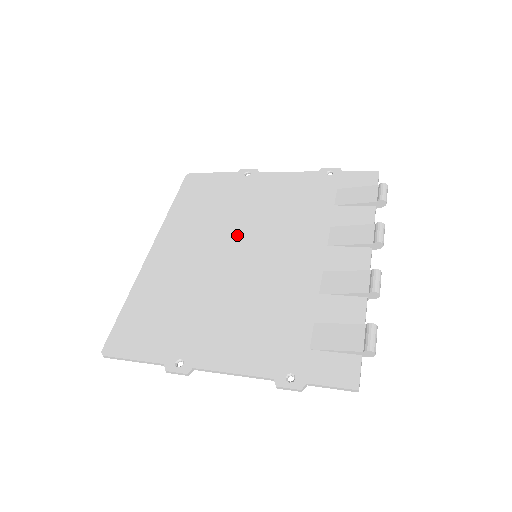
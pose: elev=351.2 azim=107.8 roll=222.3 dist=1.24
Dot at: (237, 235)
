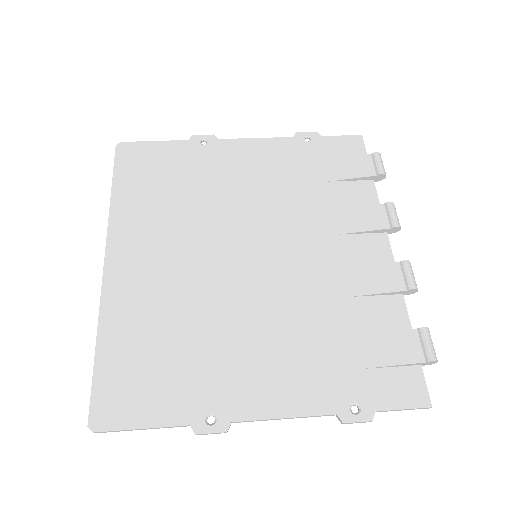
Dot at: (222, 230)
